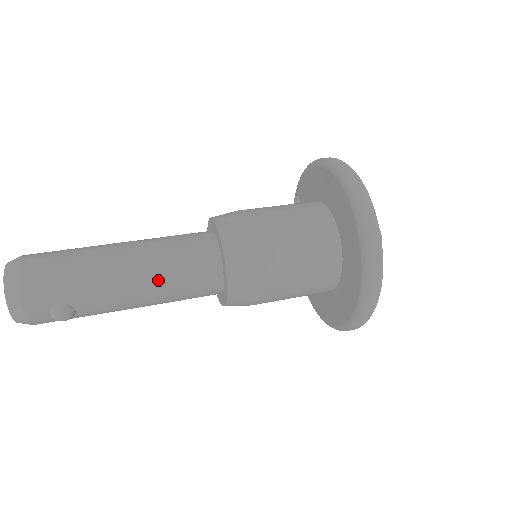
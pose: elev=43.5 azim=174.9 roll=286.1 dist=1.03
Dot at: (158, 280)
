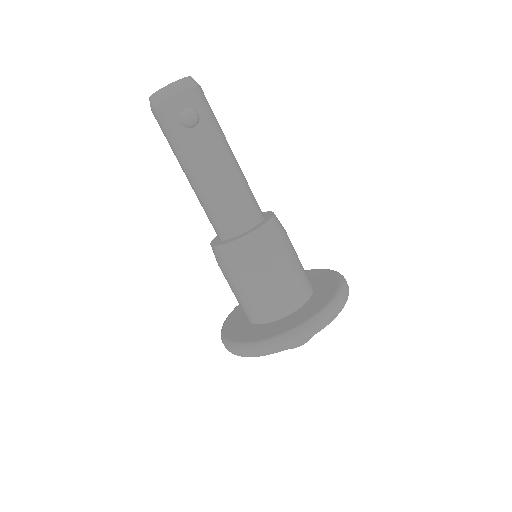
Dot at: (236, 179)
